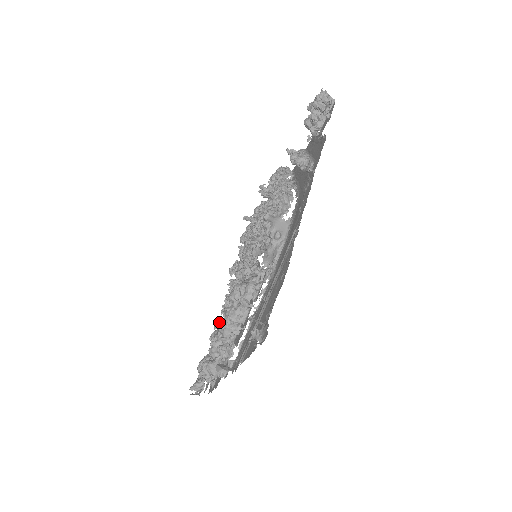
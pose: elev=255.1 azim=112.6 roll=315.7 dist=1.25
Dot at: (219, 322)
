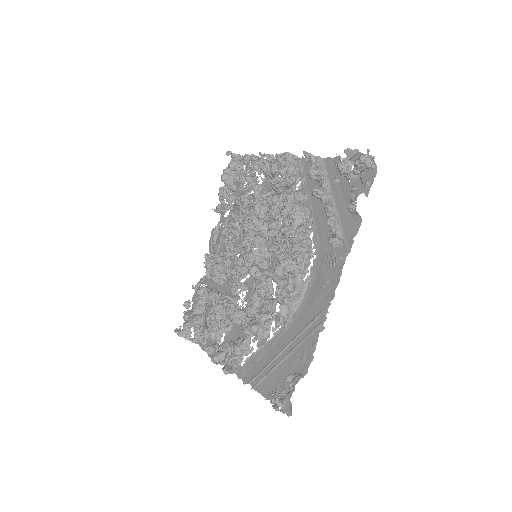
Dot at: (216, 308)
